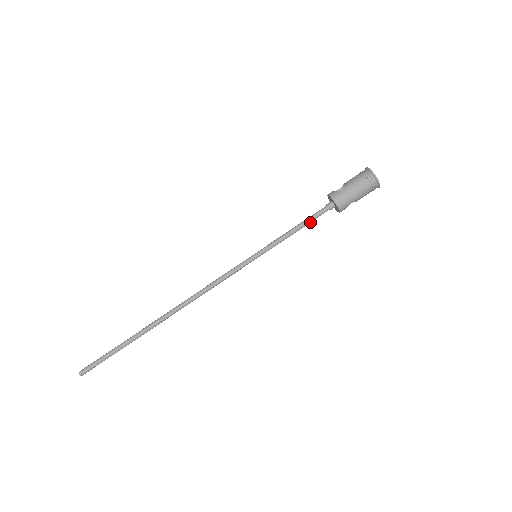
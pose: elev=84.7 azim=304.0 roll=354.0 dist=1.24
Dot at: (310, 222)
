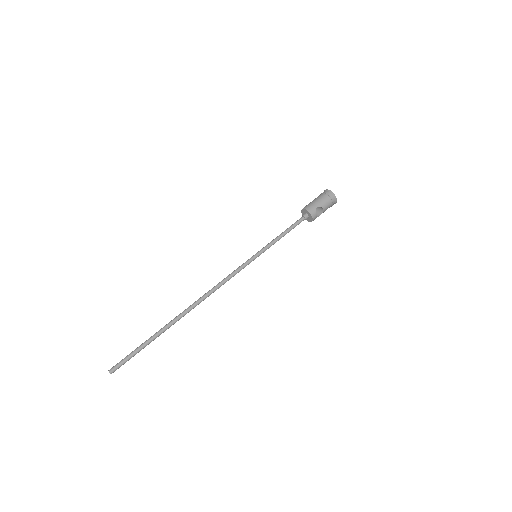
Dot at: (292, 228)
